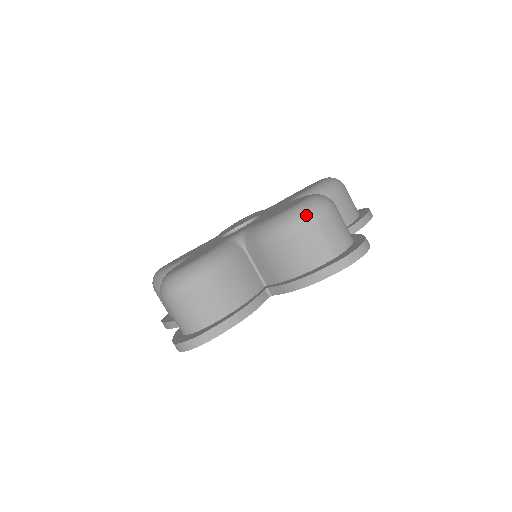
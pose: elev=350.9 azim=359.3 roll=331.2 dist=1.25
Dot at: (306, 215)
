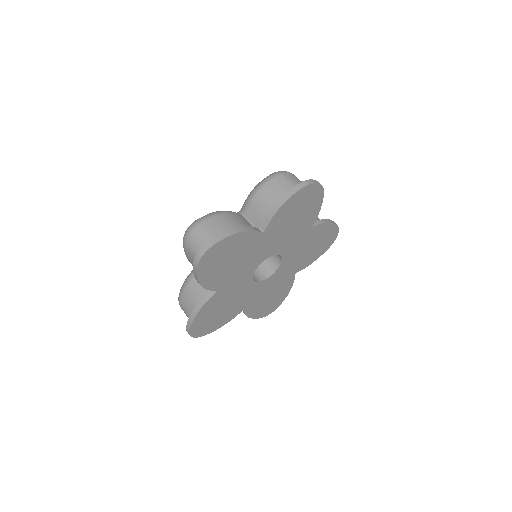
Dot at: (275, 173)
